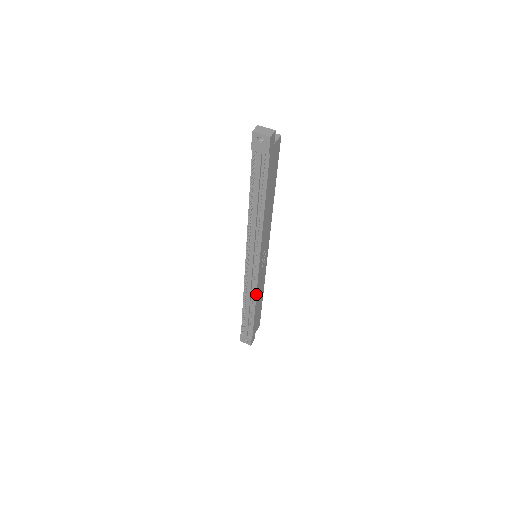
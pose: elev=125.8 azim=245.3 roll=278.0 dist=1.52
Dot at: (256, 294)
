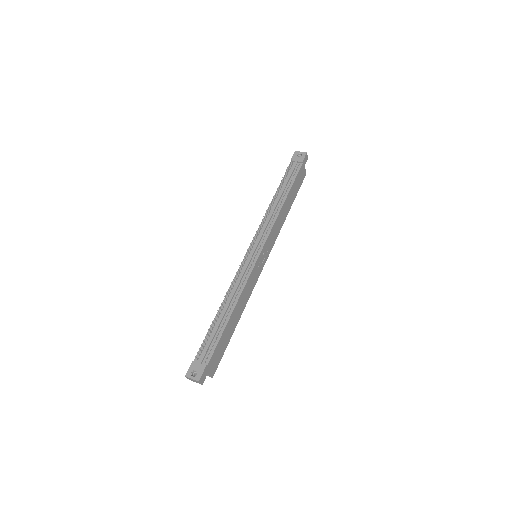
Dot at: (243, 290)
